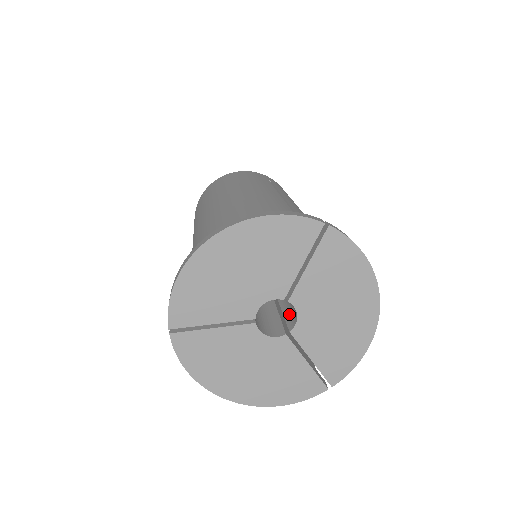
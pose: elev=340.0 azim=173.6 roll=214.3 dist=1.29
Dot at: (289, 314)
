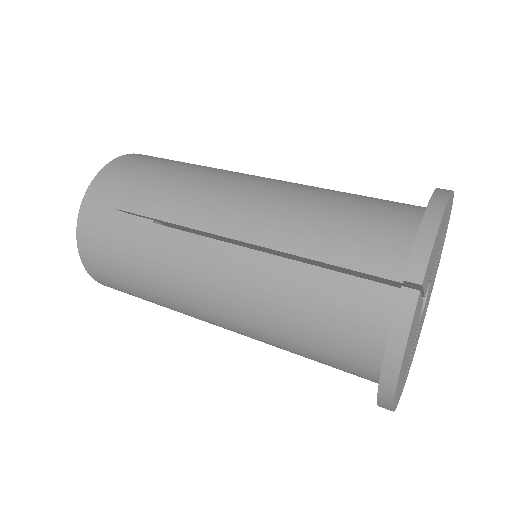
Dot at: occluded
